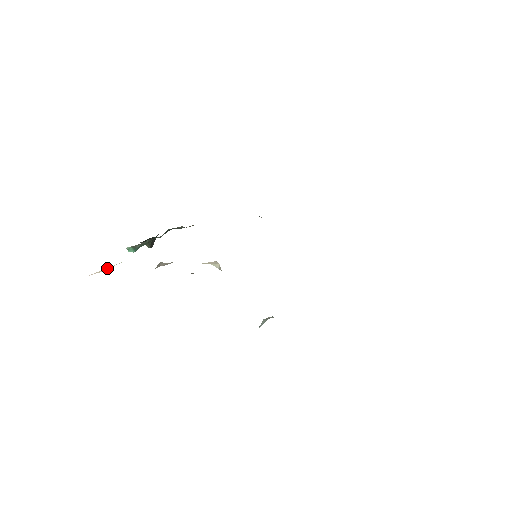
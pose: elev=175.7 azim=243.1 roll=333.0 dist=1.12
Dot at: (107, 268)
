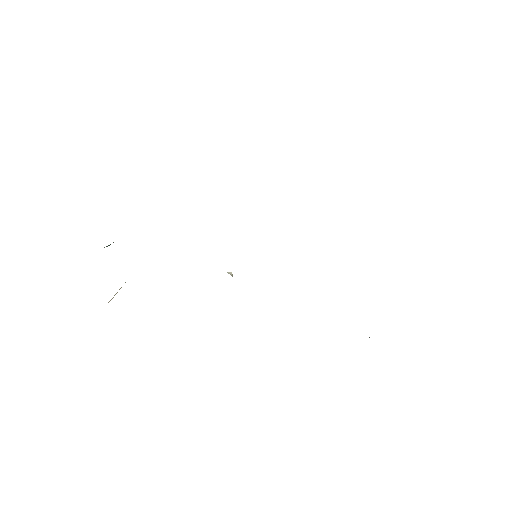
Dot at: (116, 293)
